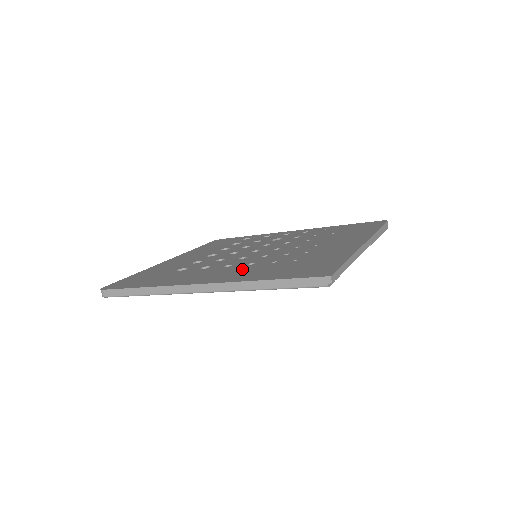
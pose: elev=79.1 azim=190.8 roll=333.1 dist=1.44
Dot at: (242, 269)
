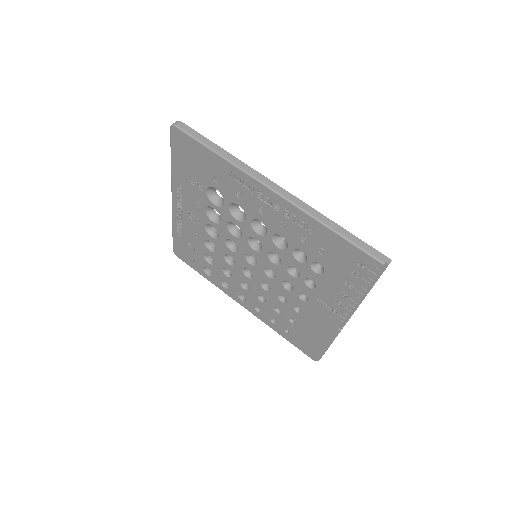
Dot at: occluded
